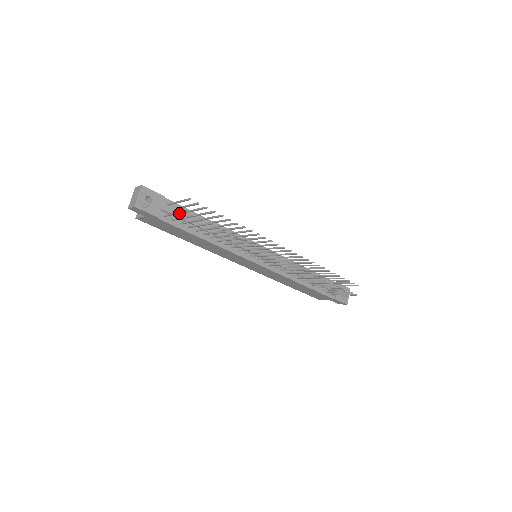
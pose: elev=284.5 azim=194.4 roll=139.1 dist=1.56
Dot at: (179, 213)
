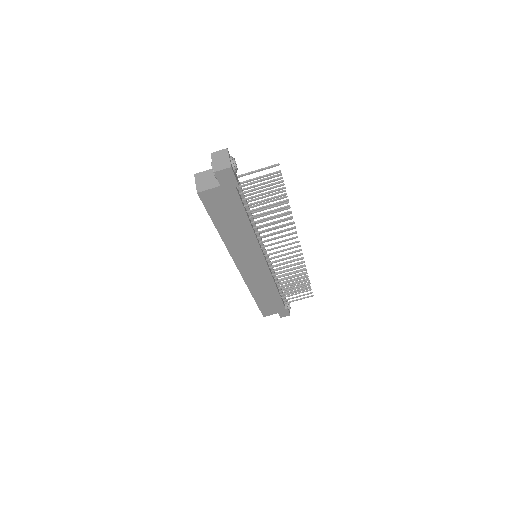
Dot at: (268, 178)
